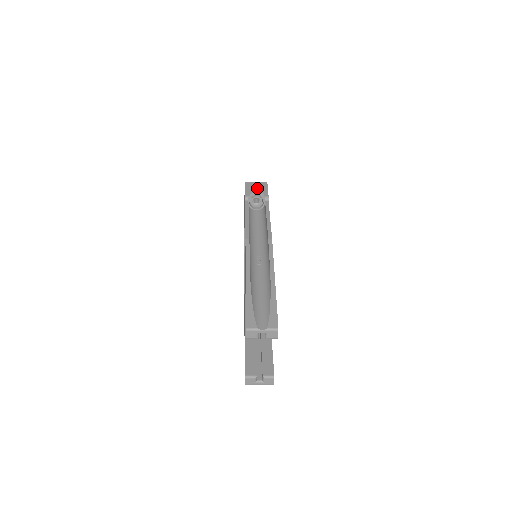
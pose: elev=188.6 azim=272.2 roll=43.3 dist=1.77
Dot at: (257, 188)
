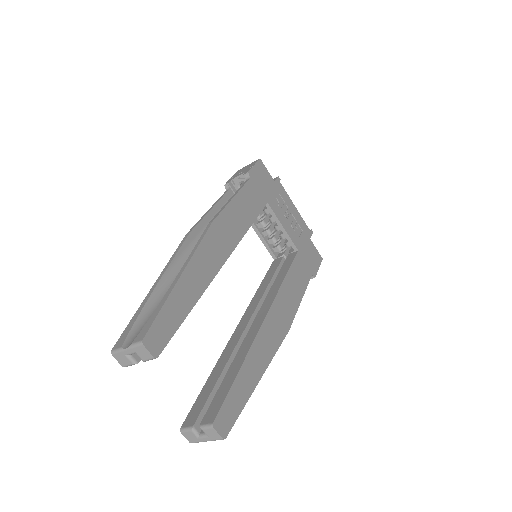
Dot at: (243, 170)
